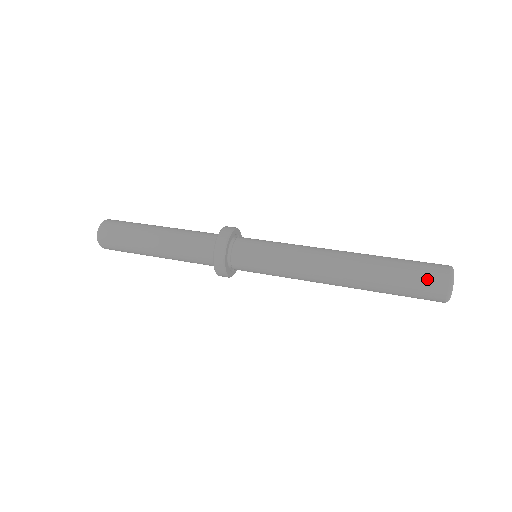
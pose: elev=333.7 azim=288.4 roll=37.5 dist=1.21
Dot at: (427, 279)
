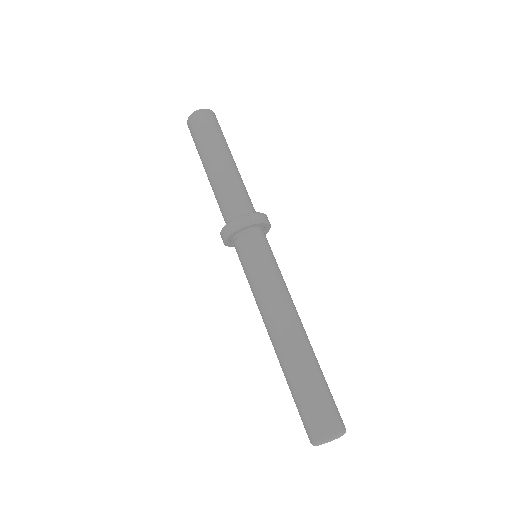
Dot at: occluded
